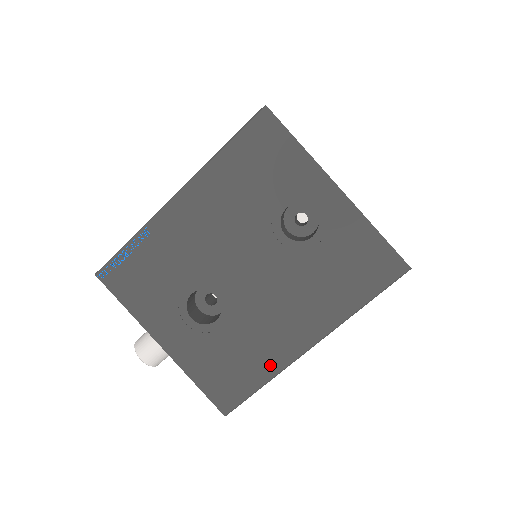
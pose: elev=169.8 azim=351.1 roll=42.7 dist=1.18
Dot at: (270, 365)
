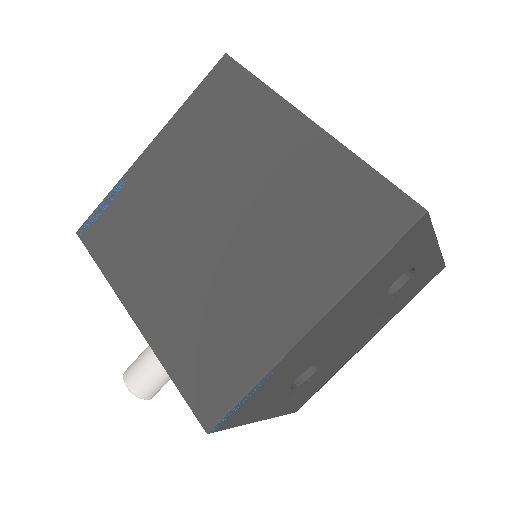
Dot at: (338, 369)
